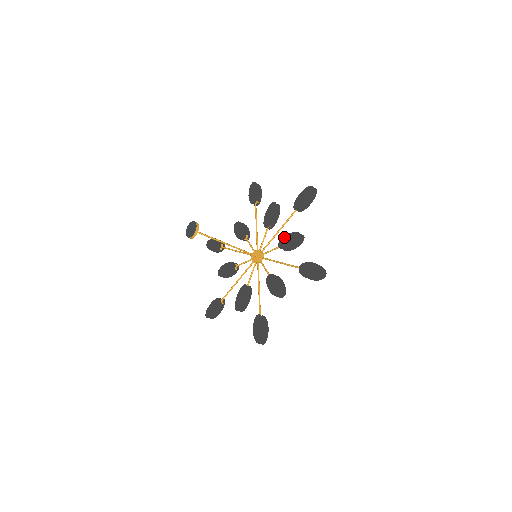
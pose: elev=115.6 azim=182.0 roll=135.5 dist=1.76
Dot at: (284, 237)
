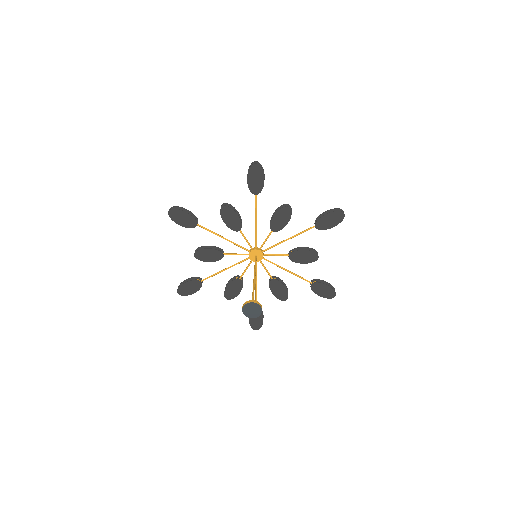
Dot at: (272, 221)
